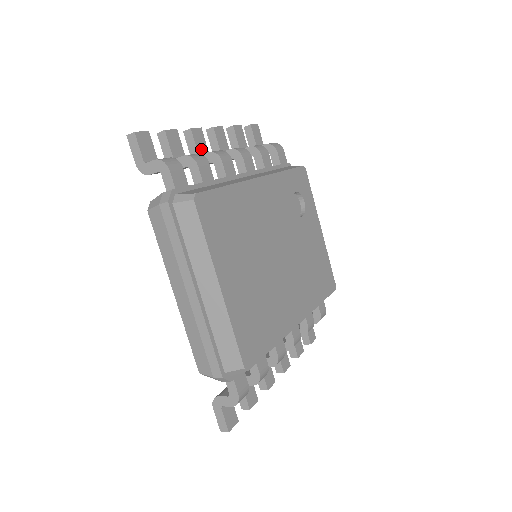
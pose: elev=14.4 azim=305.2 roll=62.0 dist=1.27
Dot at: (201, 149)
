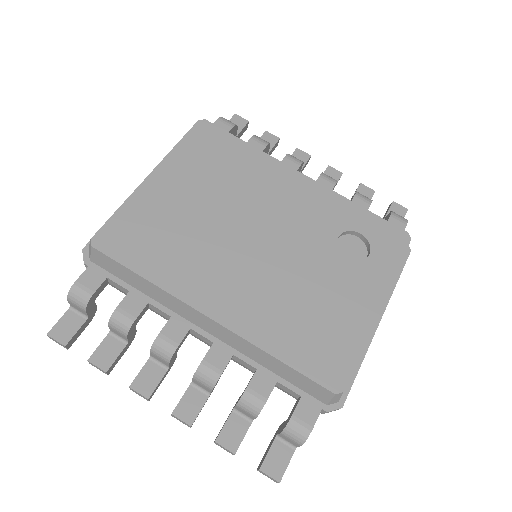
Dot at: occluded
